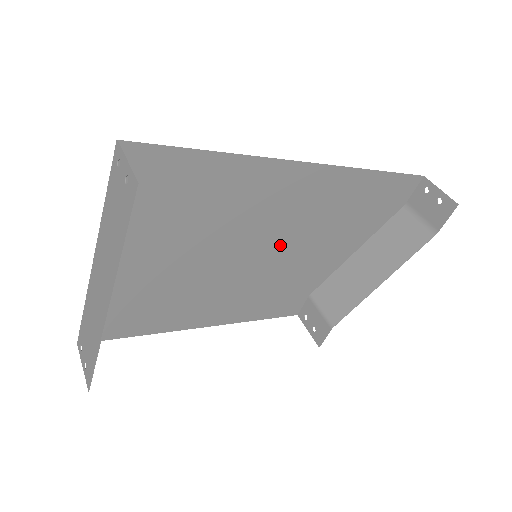
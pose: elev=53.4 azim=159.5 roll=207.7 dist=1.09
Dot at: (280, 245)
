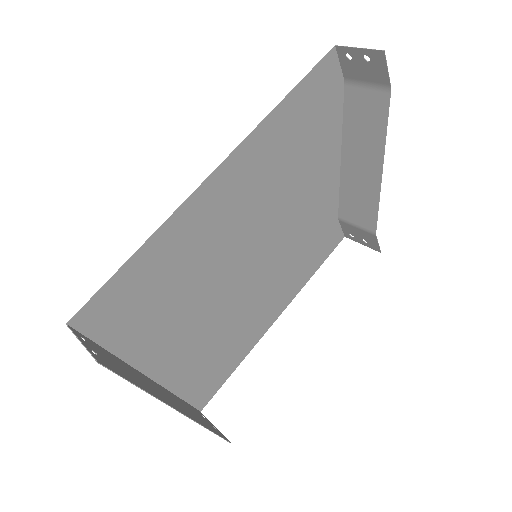
Dot at: (268, 227)
